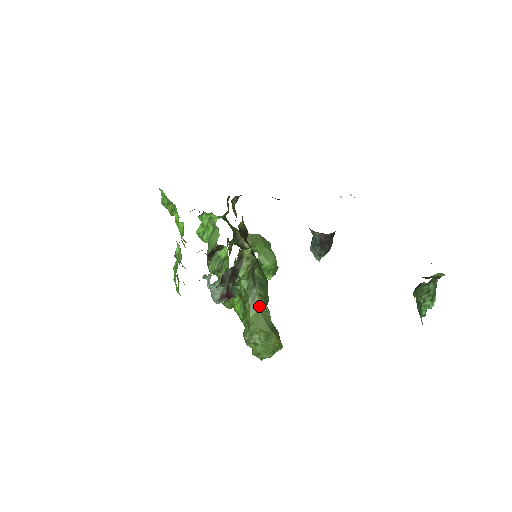
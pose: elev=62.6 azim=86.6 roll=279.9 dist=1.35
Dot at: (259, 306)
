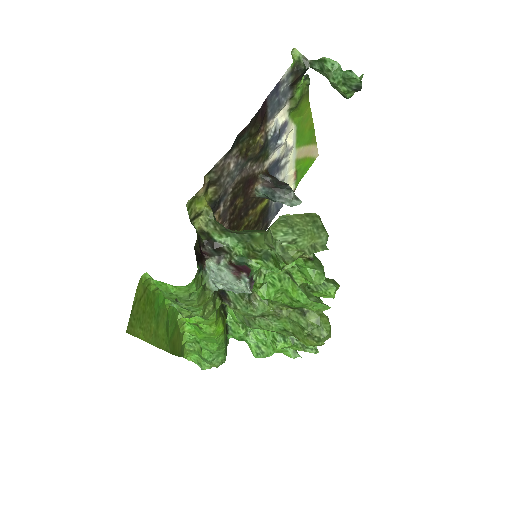
Dot at: (262, 233)
